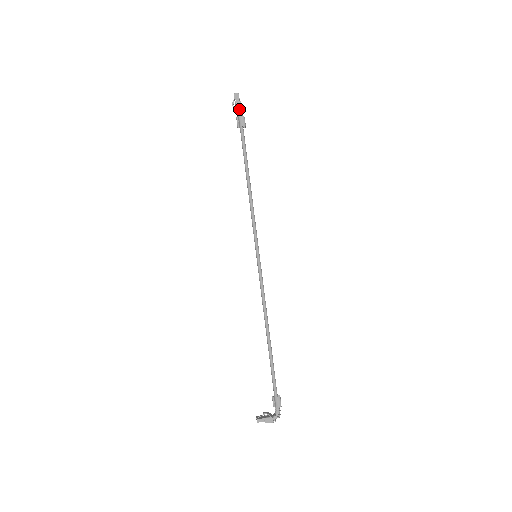
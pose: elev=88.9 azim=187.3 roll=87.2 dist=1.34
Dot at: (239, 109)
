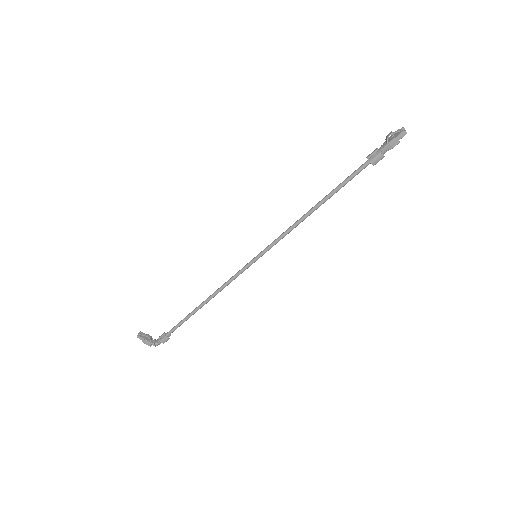
Dot at: (389, 147)
